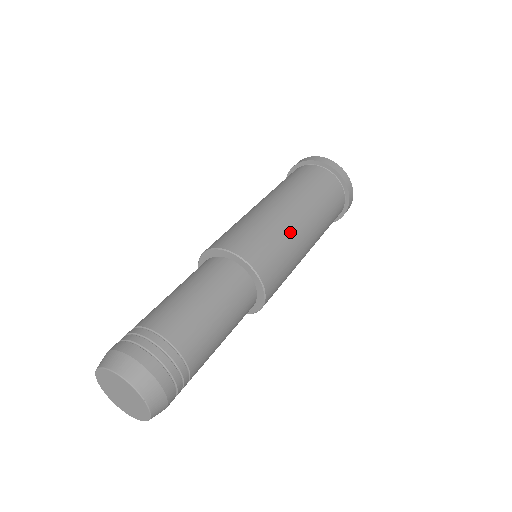
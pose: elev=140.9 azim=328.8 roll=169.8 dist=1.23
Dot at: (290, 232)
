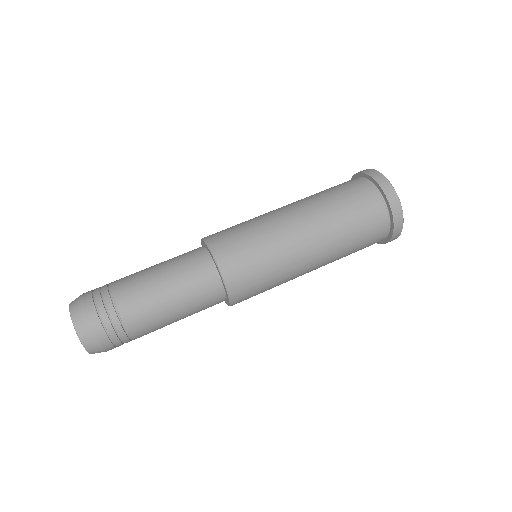
Dot at: (287, 258)
